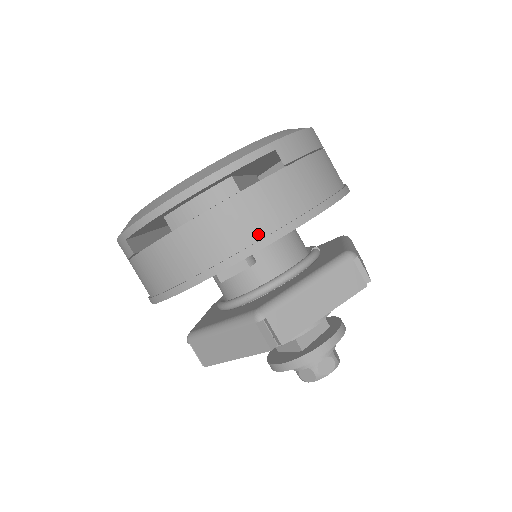
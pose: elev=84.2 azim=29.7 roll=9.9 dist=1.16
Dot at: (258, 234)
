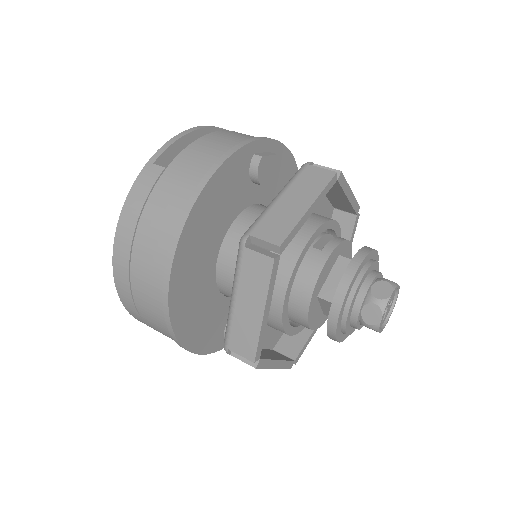
Dot at: occluded
